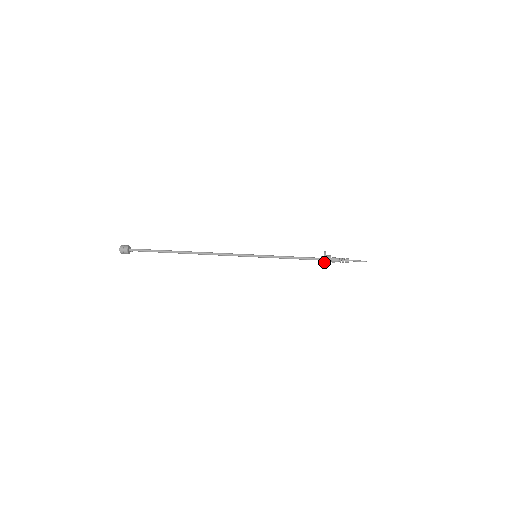
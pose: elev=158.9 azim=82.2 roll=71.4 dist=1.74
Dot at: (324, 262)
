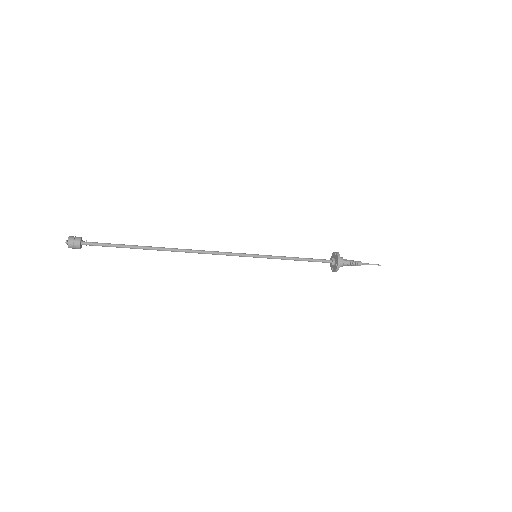
Dot at: (337, 268)
